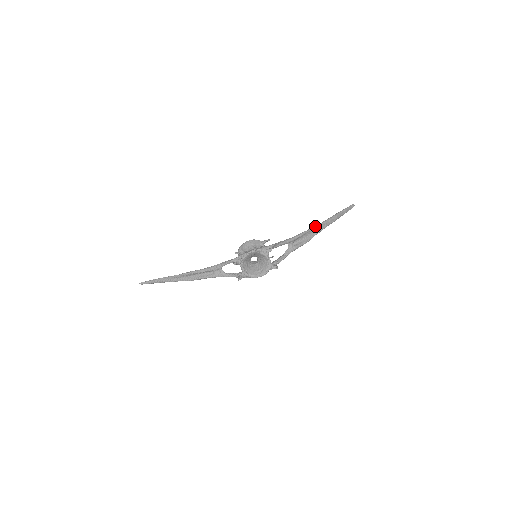
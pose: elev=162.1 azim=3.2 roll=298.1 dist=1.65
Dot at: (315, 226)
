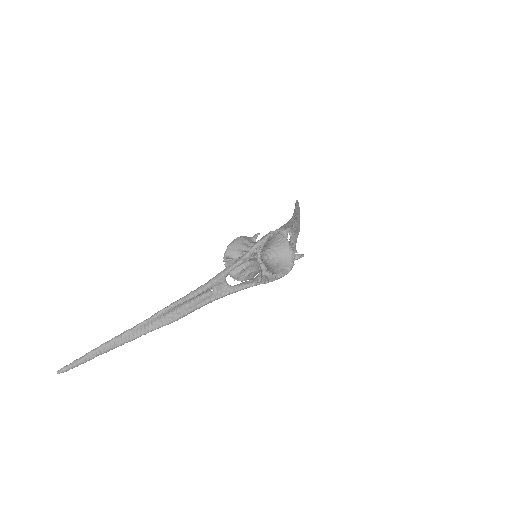
Dot at: (295, 212)
